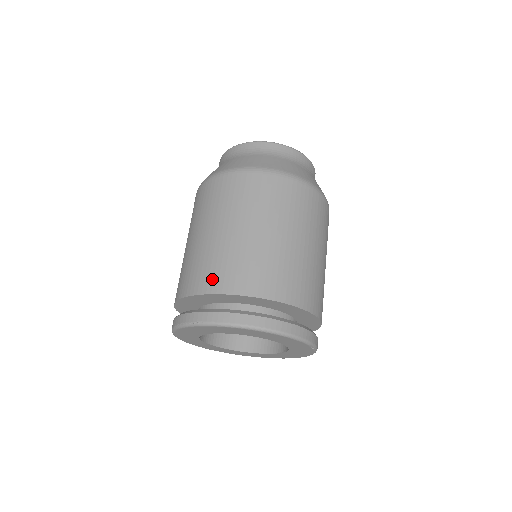
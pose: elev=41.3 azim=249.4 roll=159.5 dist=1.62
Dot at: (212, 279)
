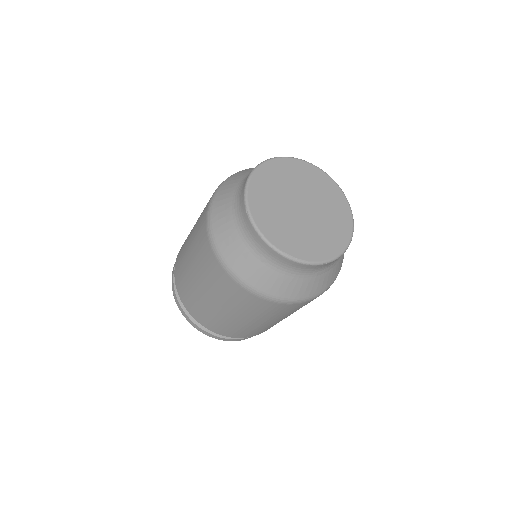
Dot at: (197, 314)
